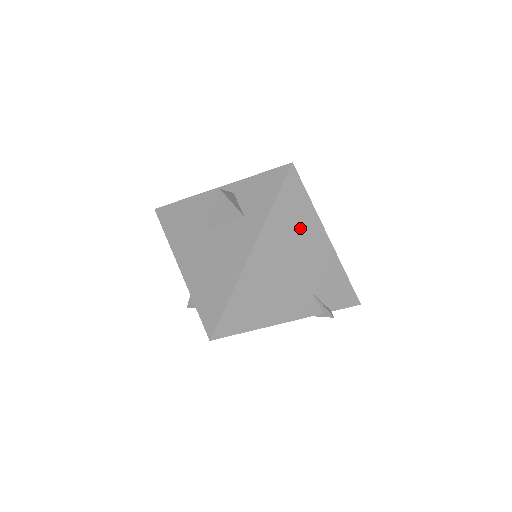
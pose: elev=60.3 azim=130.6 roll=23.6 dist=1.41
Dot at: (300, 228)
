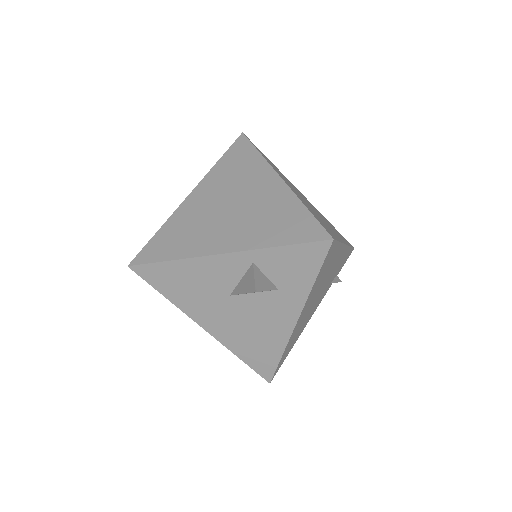
Dot at: (329, 266)
